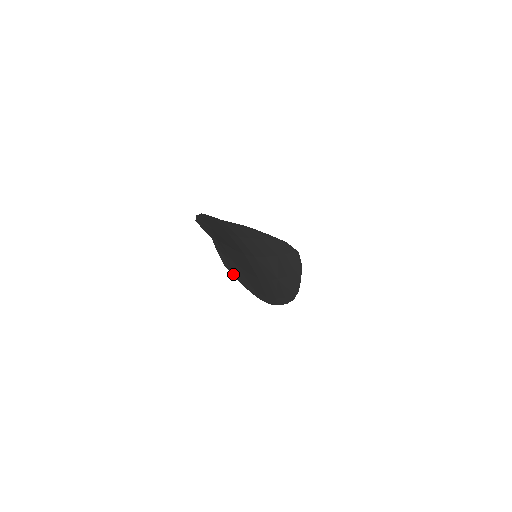
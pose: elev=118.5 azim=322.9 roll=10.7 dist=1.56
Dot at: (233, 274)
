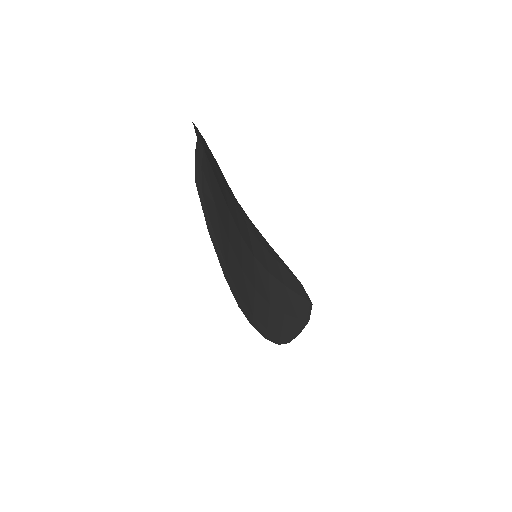
Dot at: (203, 206)
